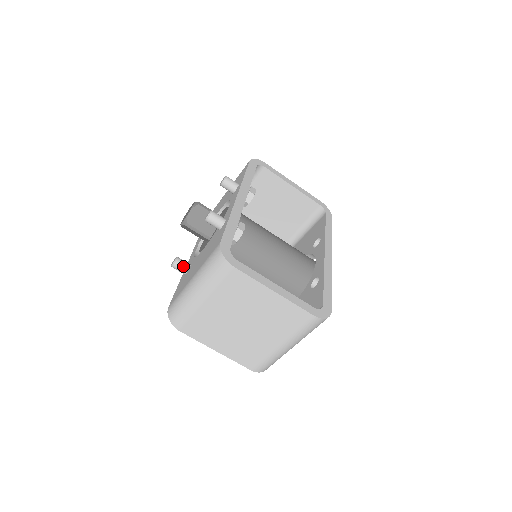
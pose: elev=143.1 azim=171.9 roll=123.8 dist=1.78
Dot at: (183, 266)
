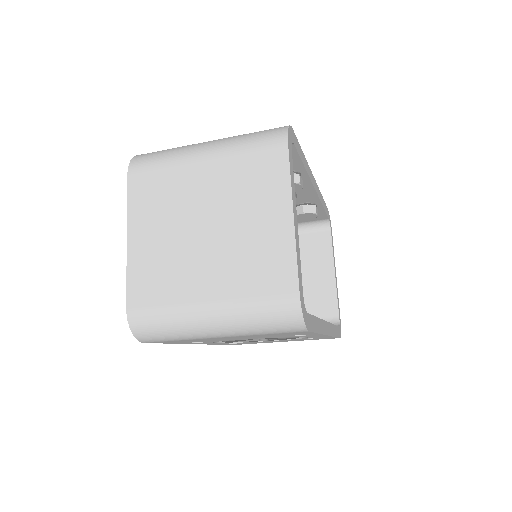
Dot at: occluded
